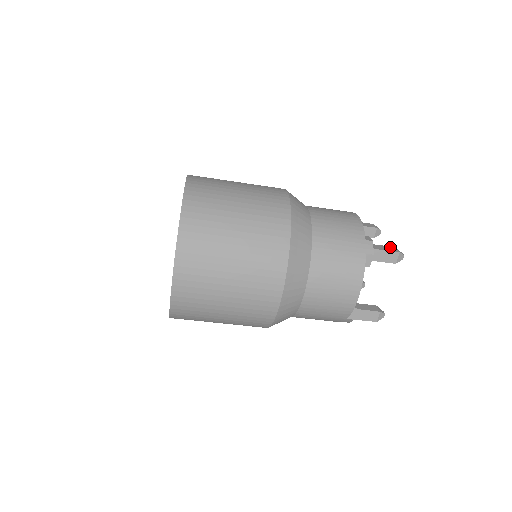
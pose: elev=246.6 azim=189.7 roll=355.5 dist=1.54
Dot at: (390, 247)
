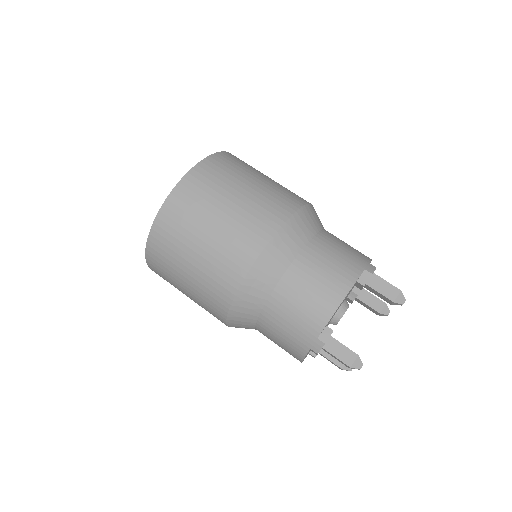
Dot at: (350, 353)
